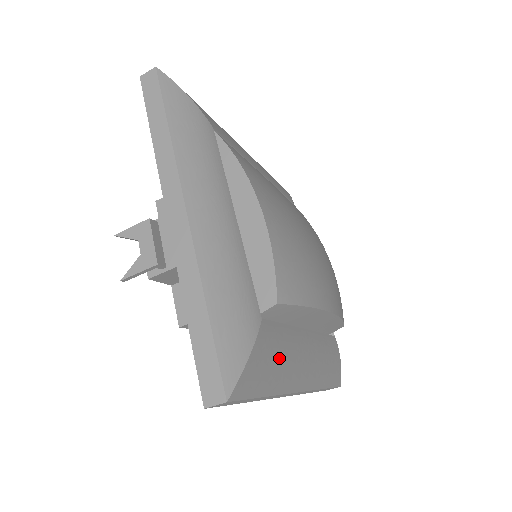
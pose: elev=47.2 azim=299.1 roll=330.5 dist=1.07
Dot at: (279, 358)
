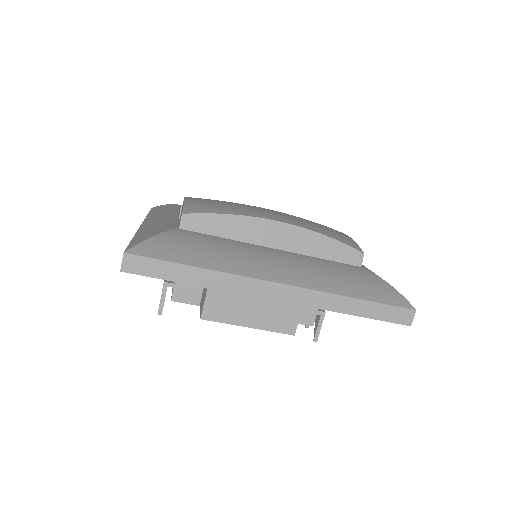
Dot at: (210, 249)
